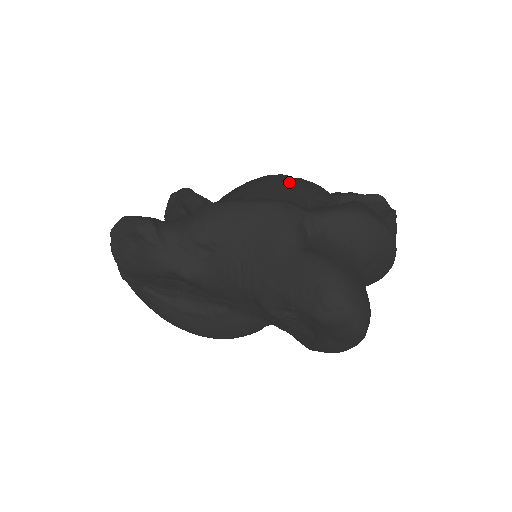
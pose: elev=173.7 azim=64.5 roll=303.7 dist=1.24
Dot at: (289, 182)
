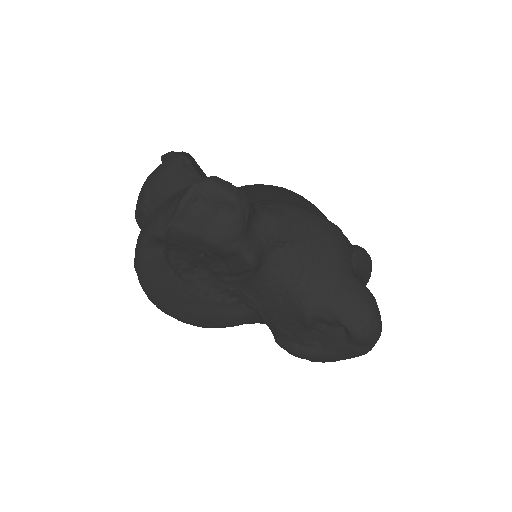
Dot at: occluded
